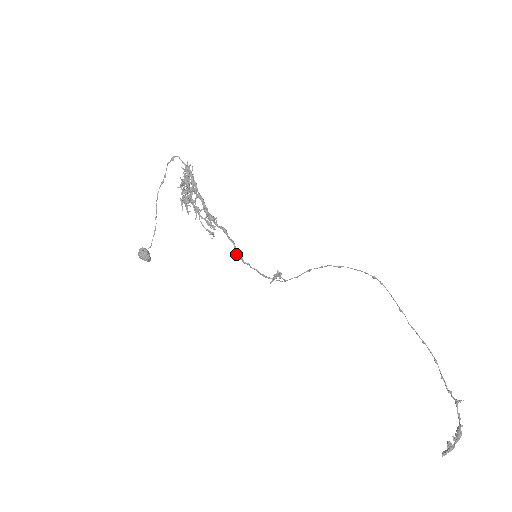
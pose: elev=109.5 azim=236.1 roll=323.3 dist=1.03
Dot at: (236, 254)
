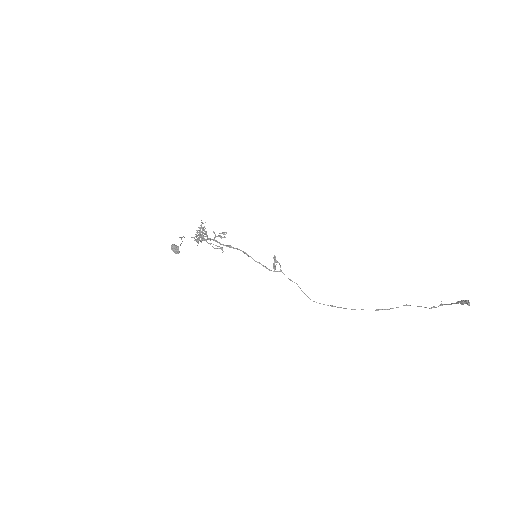
Dot at: (243, 252)
